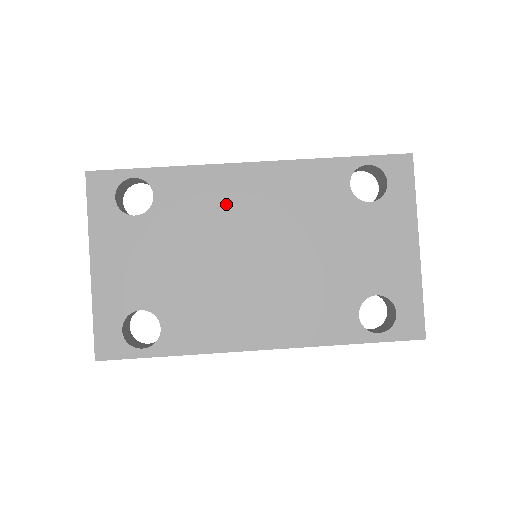
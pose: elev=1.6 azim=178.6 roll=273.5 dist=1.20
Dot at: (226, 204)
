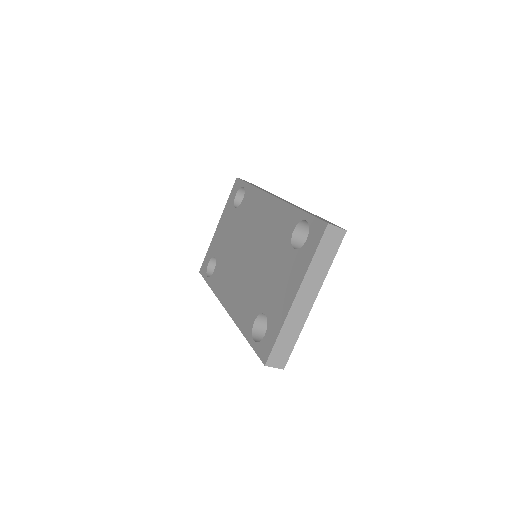
Dot at: (255, 216)
